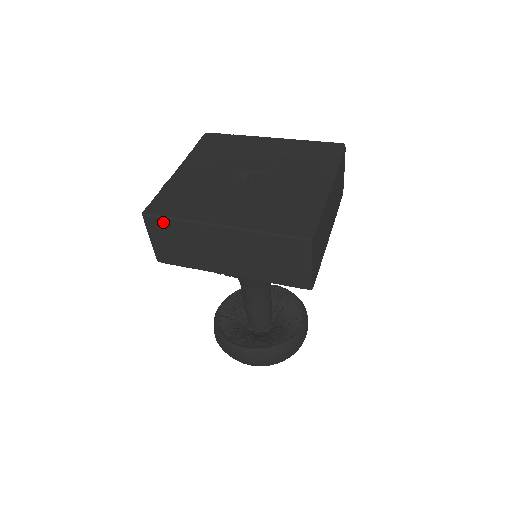
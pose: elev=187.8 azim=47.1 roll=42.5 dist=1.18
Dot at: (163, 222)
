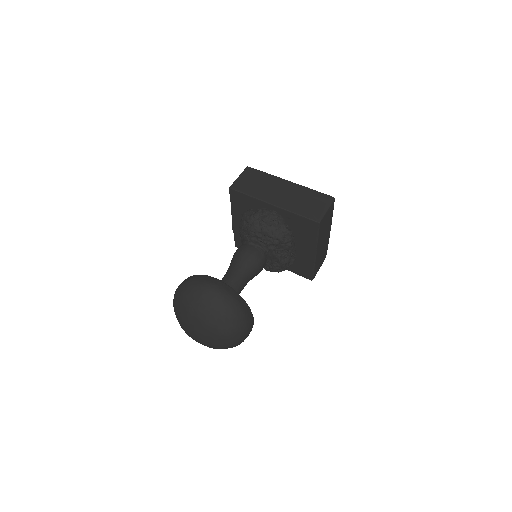
Dot at: (257, 172)
